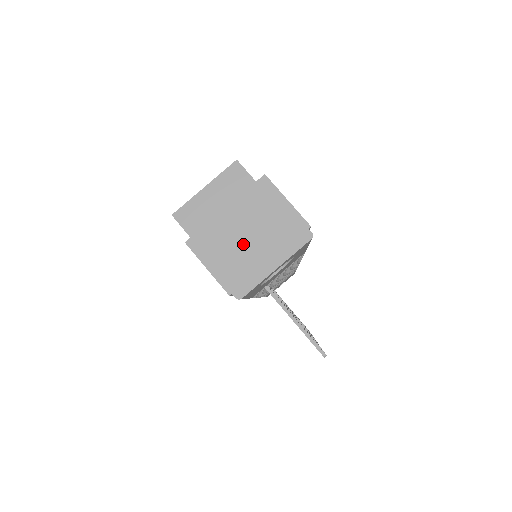
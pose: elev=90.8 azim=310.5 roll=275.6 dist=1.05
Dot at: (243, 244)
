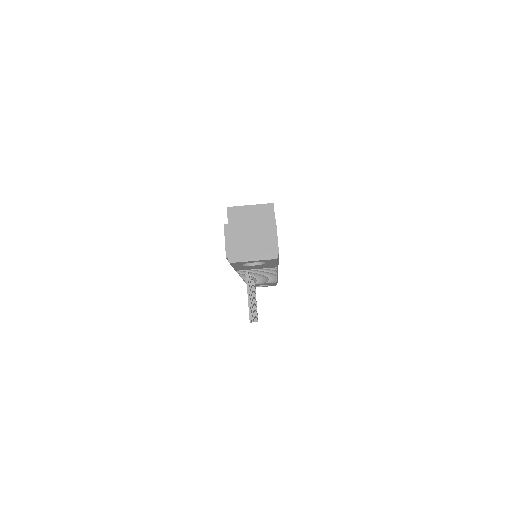
Dot at: (247, 241)
